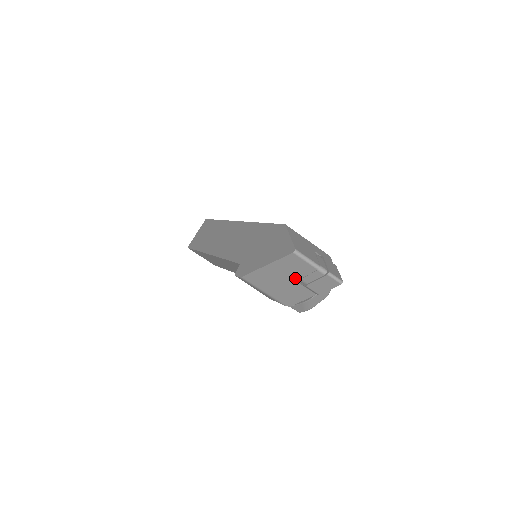
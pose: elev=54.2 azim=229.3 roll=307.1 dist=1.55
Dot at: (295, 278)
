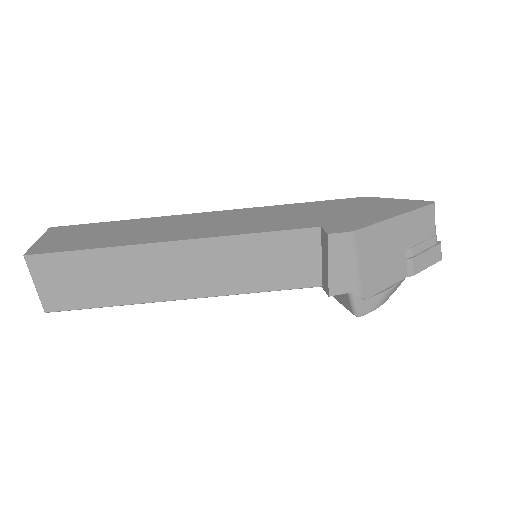
Dot at: (408, 245)
